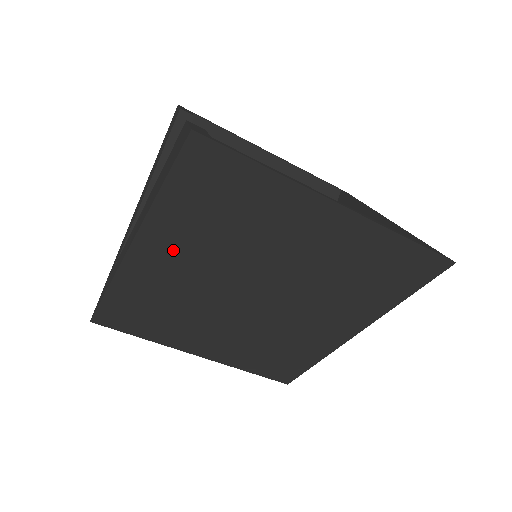
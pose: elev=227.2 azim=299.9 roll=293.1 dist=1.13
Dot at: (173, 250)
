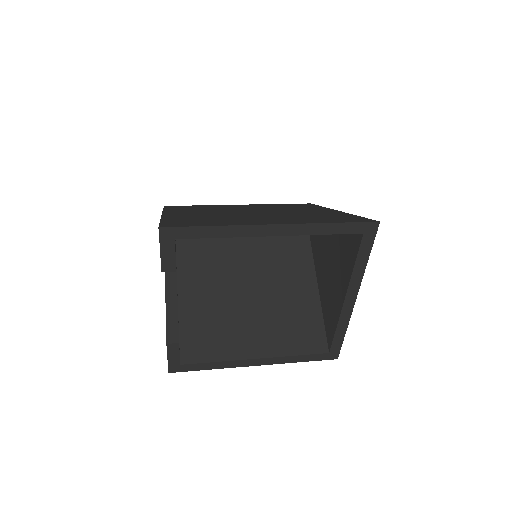
Dot at: occluded
